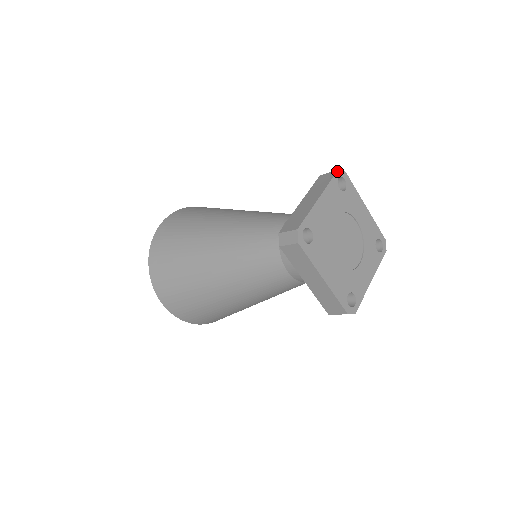
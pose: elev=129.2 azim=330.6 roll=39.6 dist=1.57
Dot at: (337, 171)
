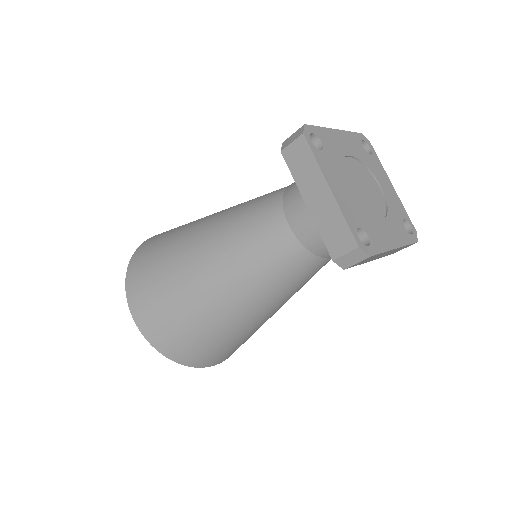
Dot at: (304, 136)
